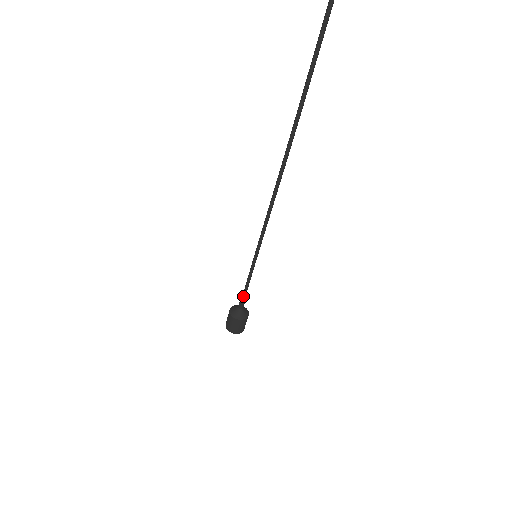
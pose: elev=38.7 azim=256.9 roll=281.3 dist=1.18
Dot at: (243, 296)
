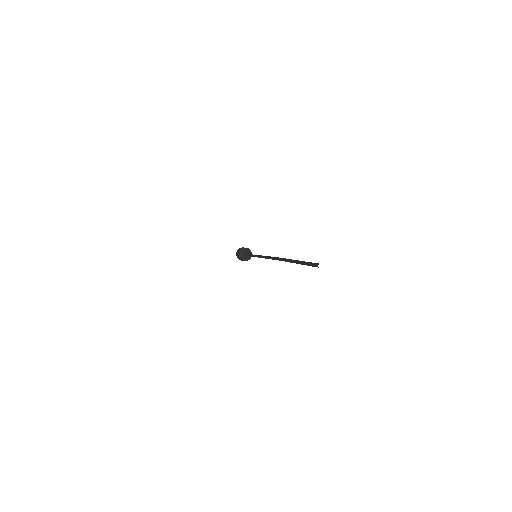
Dot at: (248, 256)
